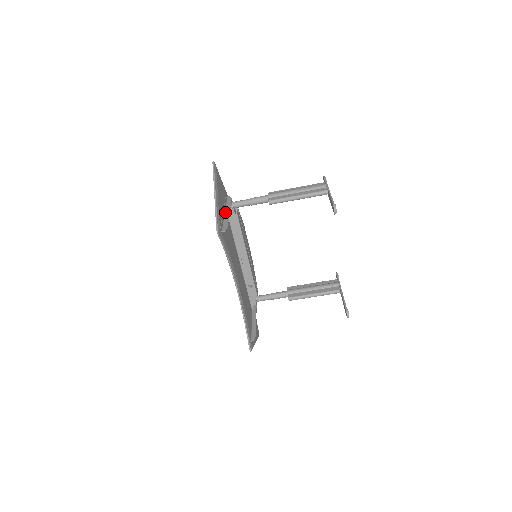
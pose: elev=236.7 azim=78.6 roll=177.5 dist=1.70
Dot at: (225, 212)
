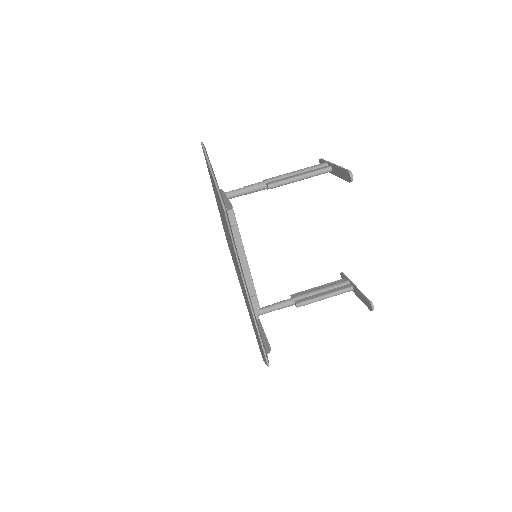
Dot at: occluded
